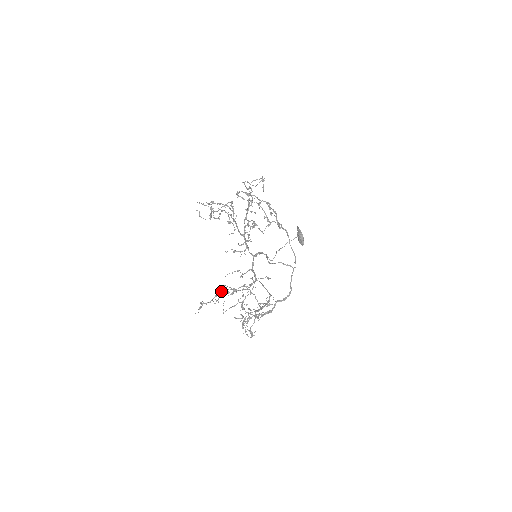
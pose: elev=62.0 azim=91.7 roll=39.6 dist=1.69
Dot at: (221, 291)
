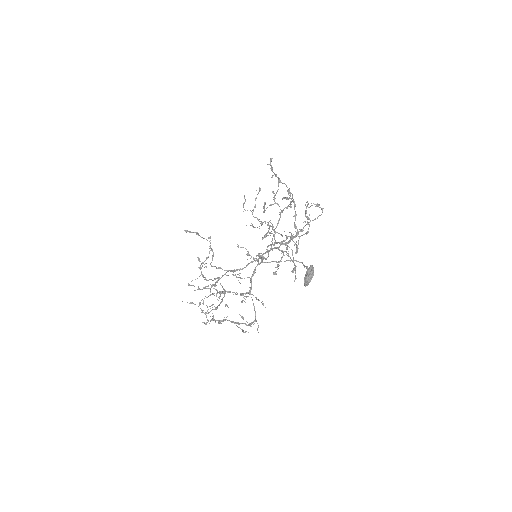
Dot at: occluded
